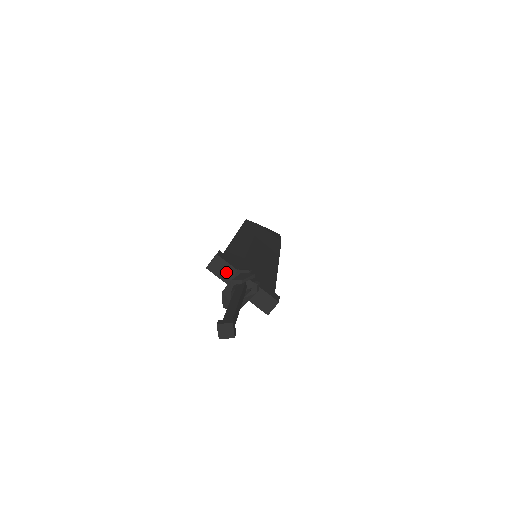
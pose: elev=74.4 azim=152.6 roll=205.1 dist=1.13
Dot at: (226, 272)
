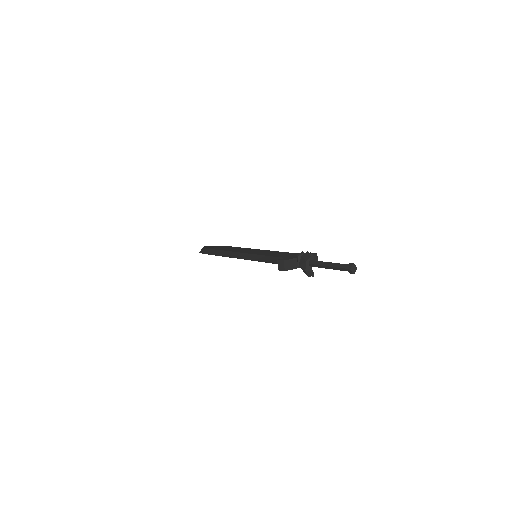
Dot at: (292, 264)
